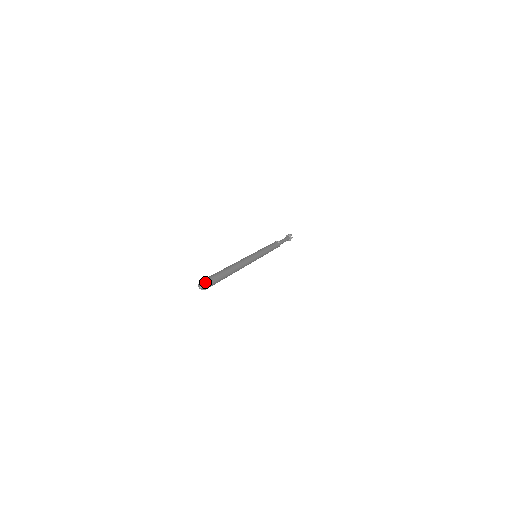
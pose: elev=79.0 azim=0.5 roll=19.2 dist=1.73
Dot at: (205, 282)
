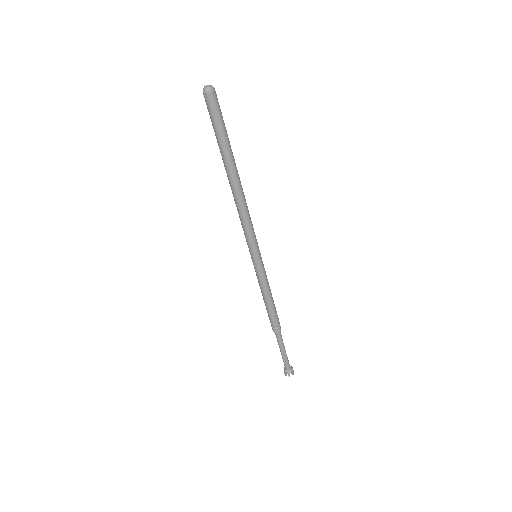
Dot at: occluded
